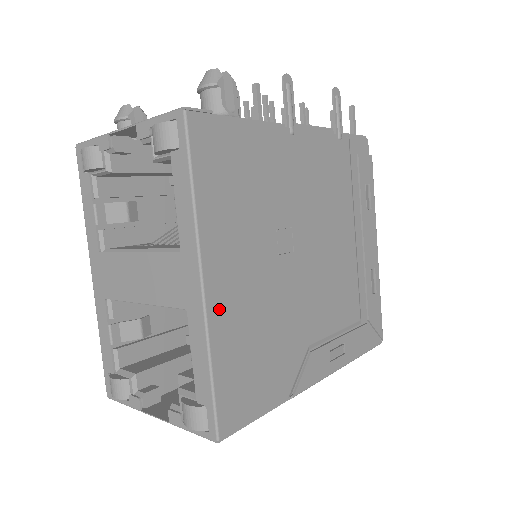
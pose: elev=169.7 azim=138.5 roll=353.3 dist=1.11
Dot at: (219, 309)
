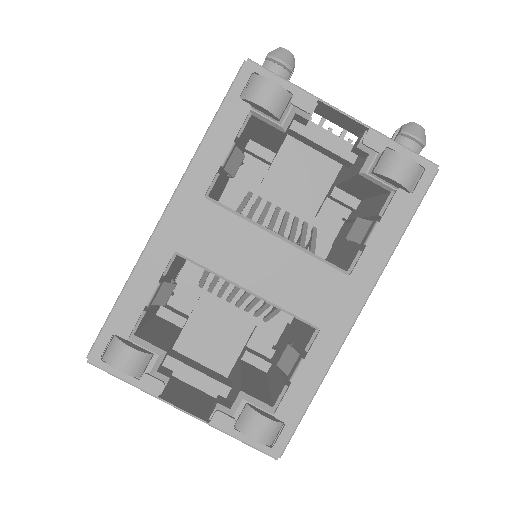
Dot at: occluded
